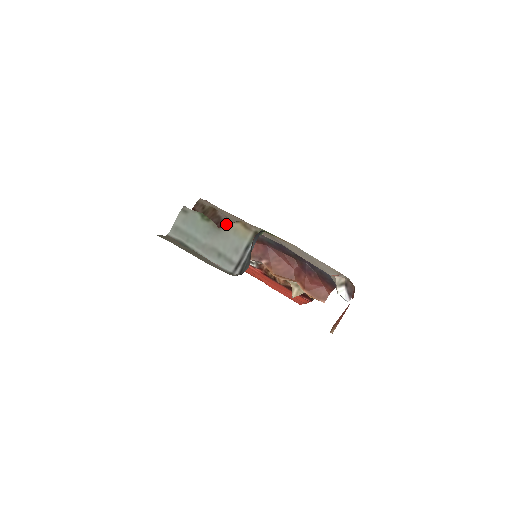
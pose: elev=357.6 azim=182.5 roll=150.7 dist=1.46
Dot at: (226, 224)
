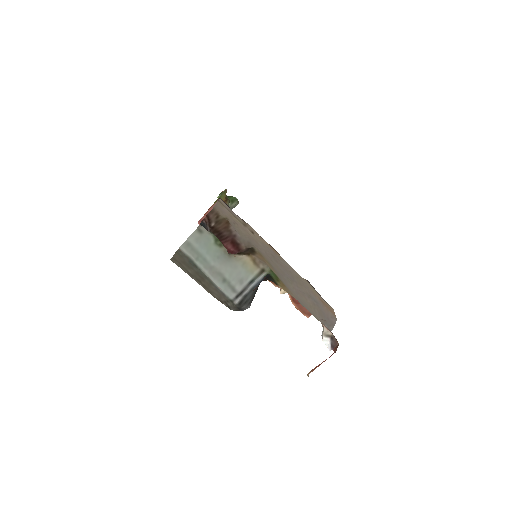
Dot at: (236, 240)
